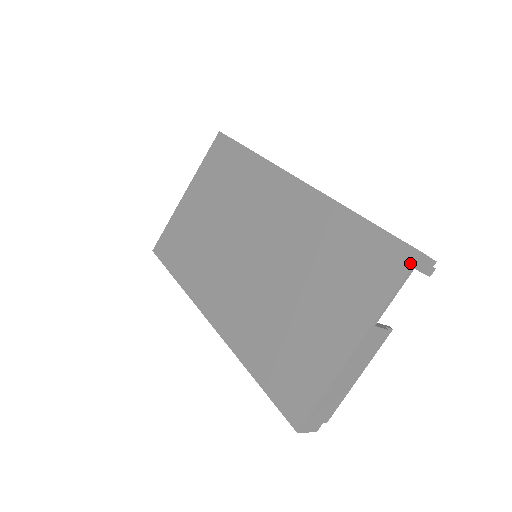
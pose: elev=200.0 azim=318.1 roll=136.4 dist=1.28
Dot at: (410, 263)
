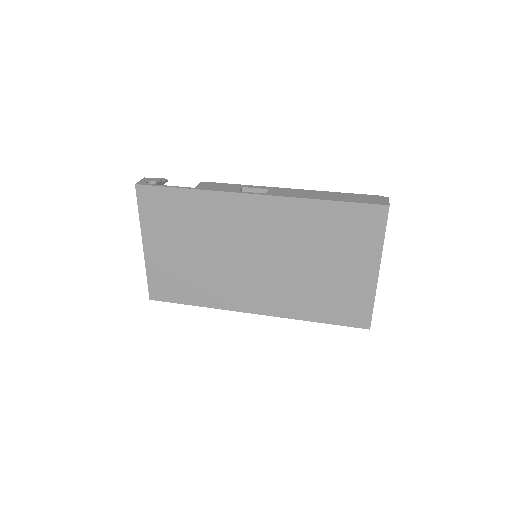
Dot at: (385, 214)
